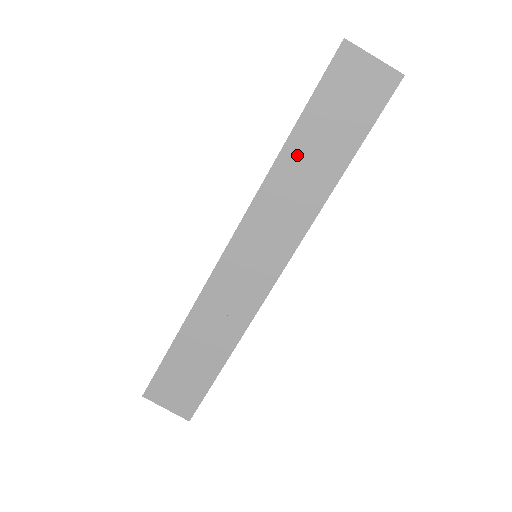
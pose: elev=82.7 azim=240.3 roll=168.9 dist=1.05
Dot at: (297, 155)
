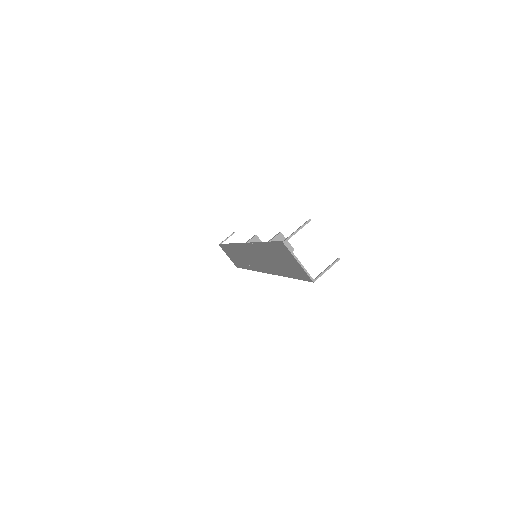
Dot at: (266, 252)
